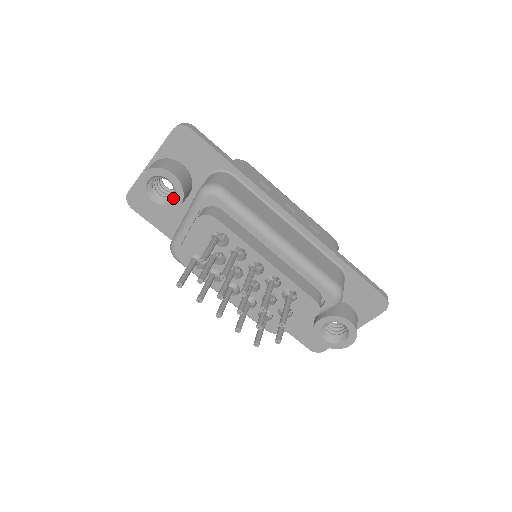
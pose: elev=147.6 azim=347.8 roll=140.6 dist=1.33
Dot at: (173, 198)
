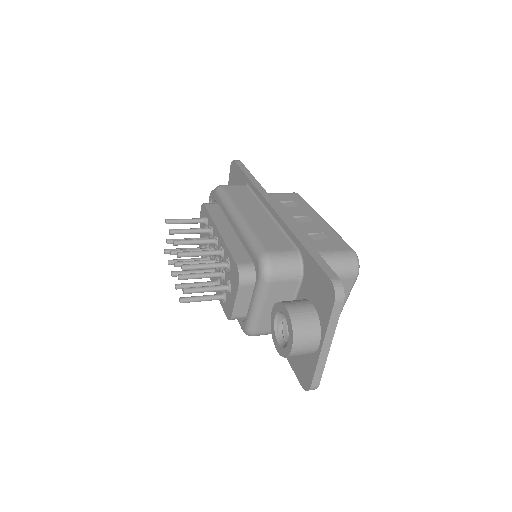
Dot at: occluded
